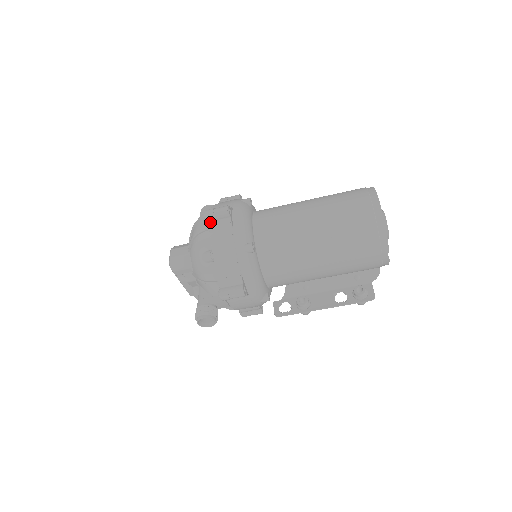
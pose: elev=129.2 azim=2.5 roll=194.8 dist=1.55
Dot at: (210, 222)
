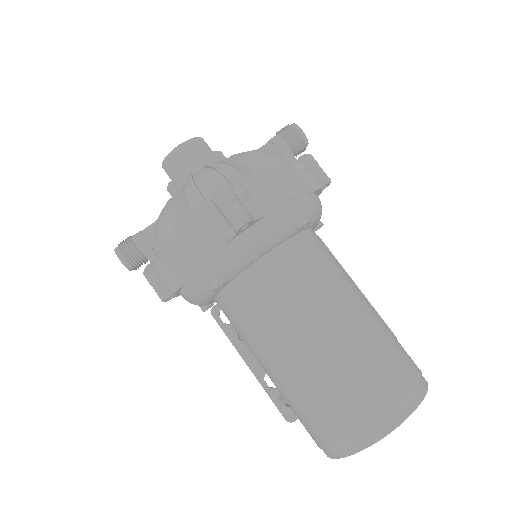
Dot at: (214, 205)
